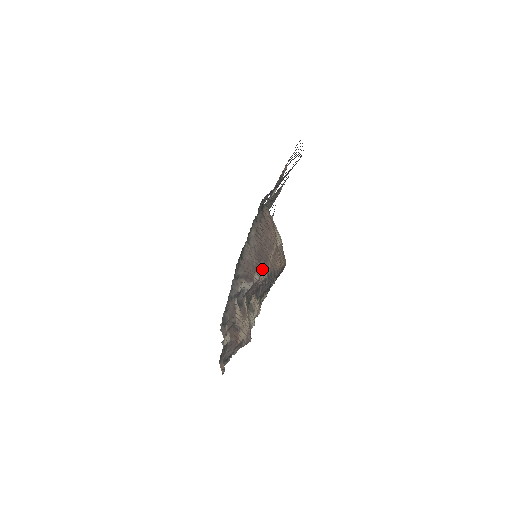
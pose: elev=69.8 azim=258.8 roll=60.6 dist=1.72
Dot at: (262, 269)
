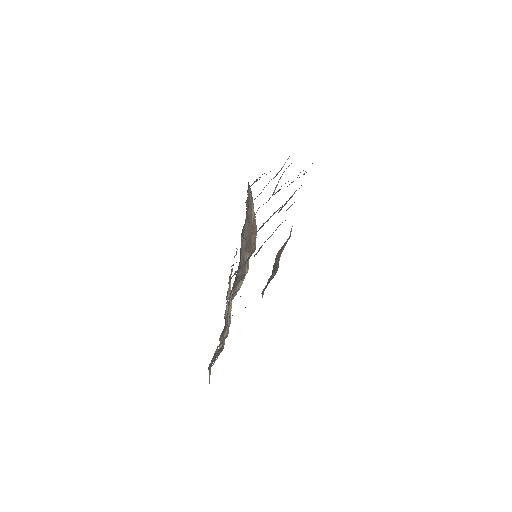
Dot at: (246, 257)
